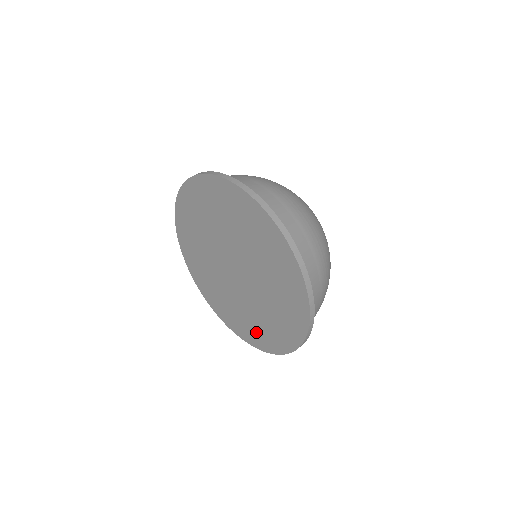
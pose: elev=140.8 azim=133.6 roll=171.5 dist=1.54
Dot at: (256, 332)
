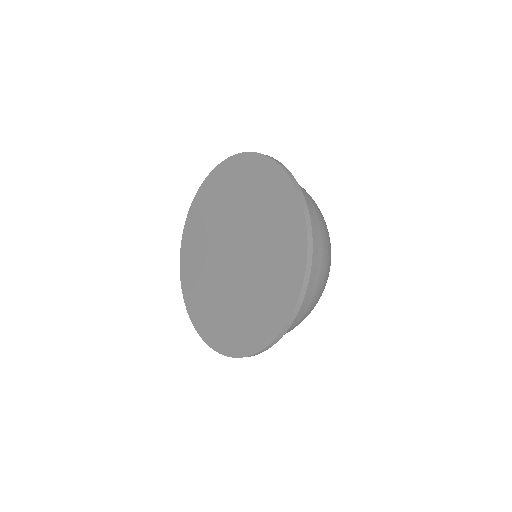
Dot at: (211, 321)
